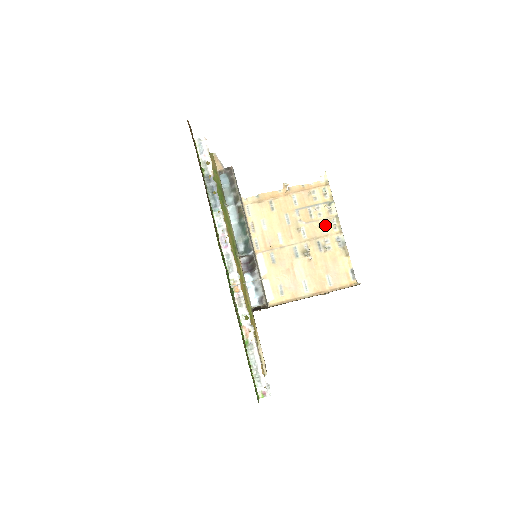
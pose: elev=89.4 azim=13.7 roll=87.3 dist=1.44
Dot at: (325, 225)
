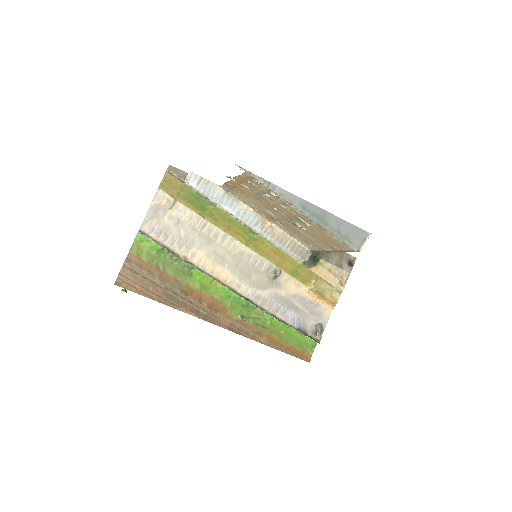
Dot at: (288, 207)
